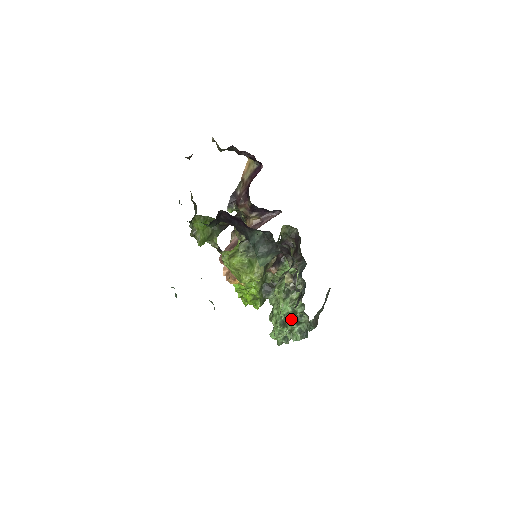
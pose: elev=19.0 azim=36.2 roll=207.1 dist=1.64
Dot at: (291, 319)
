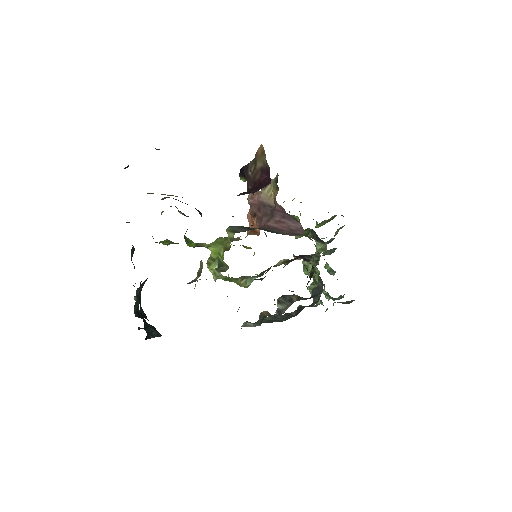
Dot at: (310, 293)
